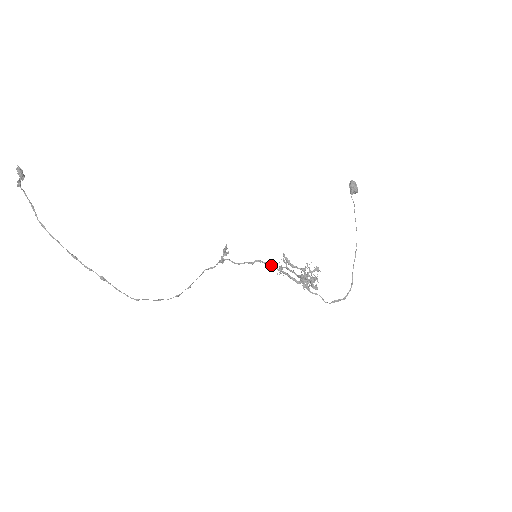
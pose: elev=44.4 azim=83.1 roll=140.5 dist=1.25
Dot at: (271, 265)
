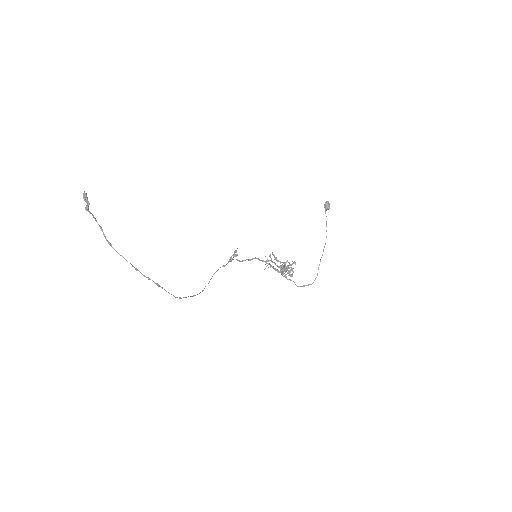
Dot at: (263, 261)
